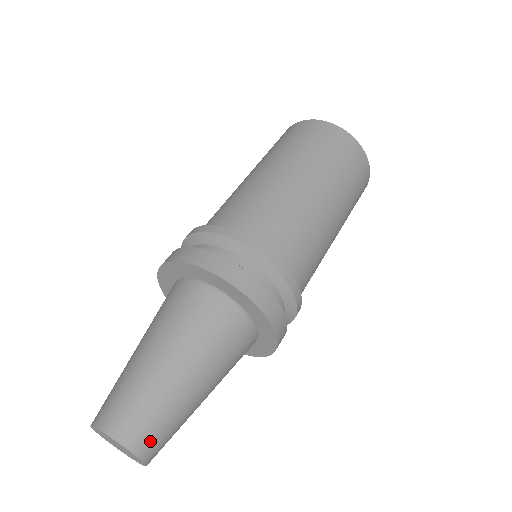
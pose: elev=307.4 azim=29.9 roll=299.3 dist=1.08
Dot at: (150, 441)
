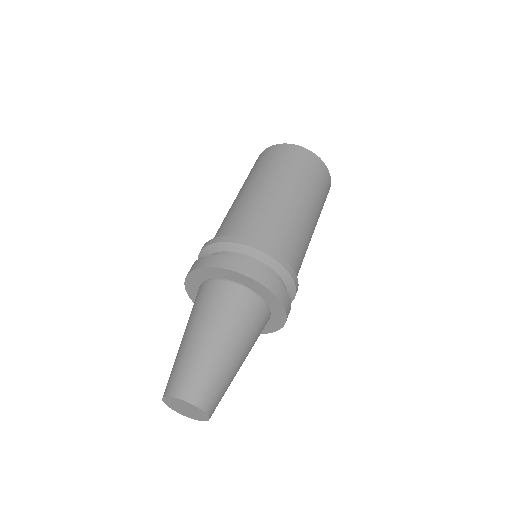
Dot at: occluded
